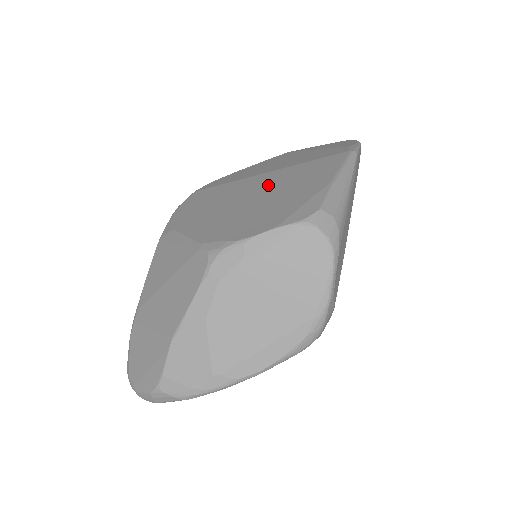
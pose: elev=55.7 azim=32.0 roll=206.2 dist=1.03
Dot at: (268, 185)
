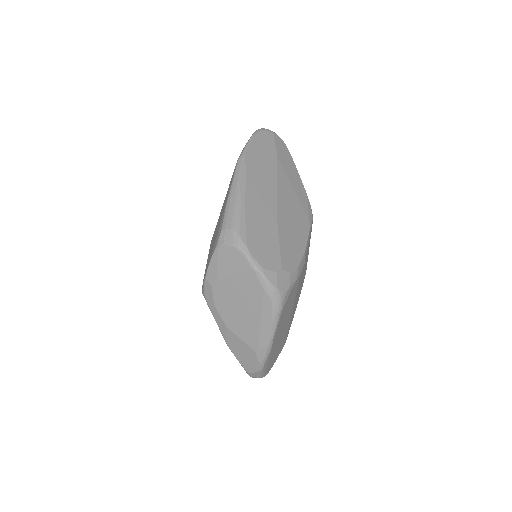
Dot at: occluded
